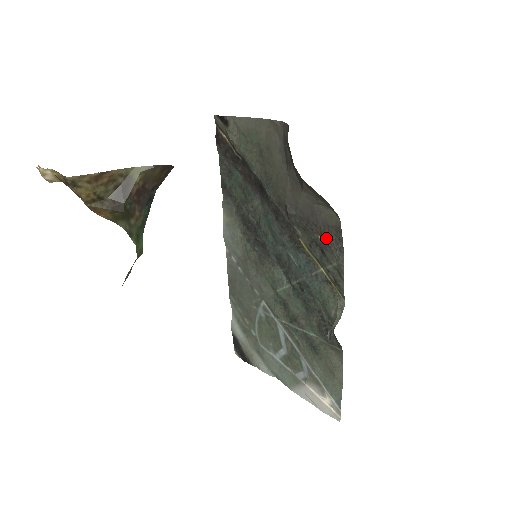
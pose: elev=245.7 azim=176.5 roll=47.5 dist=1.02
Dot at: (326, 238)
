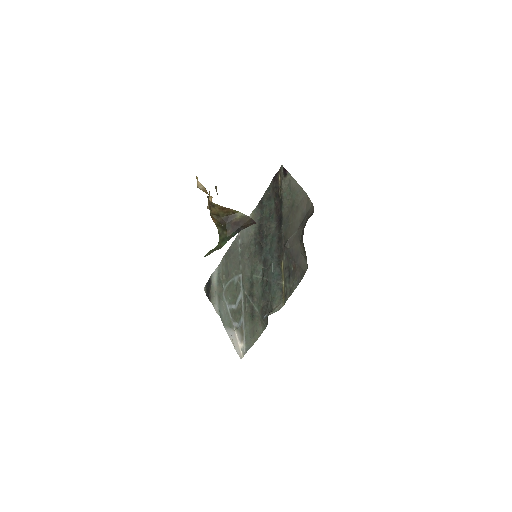
Dot at: (295, 271)
